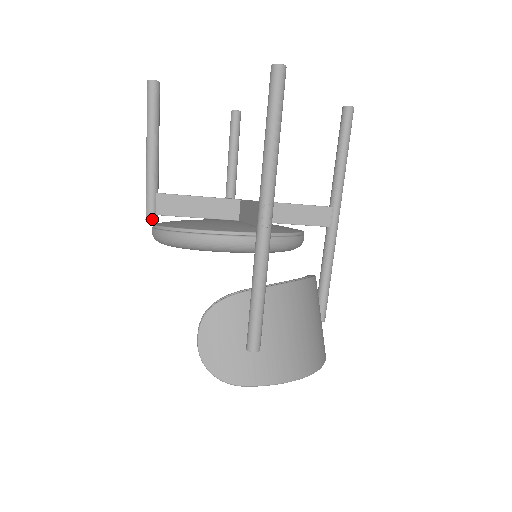
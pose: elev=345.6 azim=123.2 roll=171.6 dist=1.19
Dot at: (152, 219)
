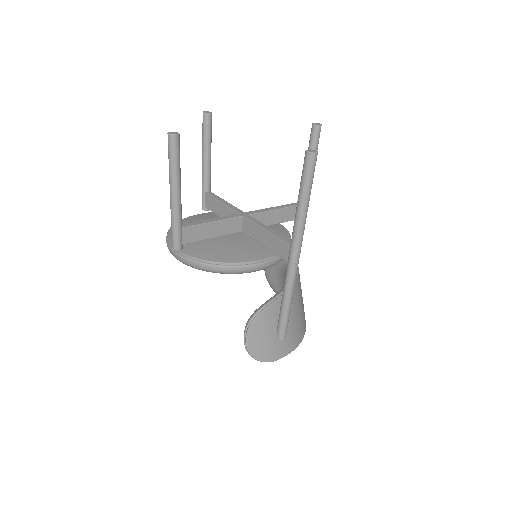
Dot at: (180, 249)
